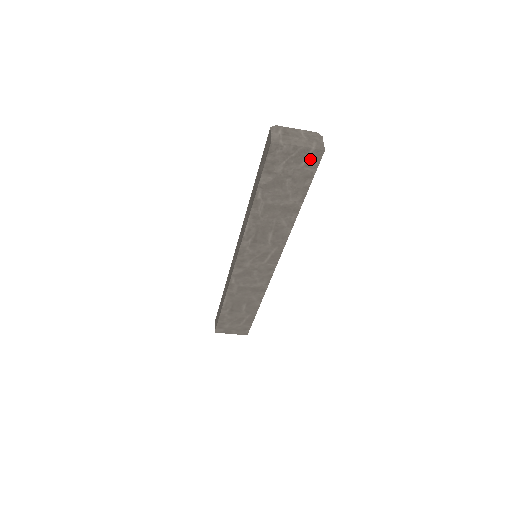
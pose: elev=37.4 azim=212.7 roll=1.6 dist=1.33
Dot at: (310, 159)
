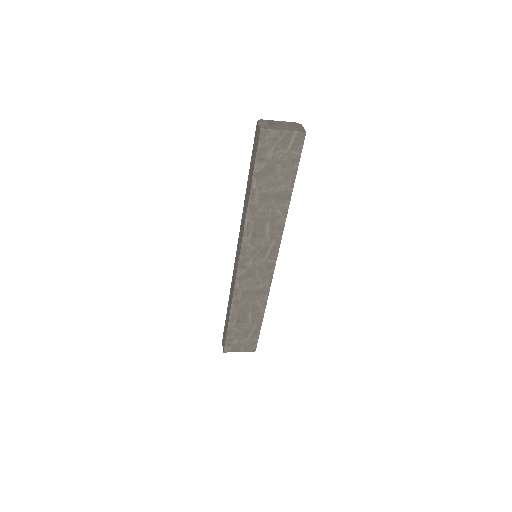
Dot at: (295, 142)
